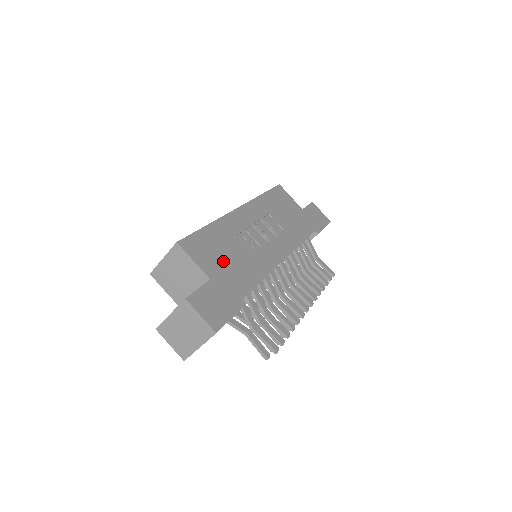
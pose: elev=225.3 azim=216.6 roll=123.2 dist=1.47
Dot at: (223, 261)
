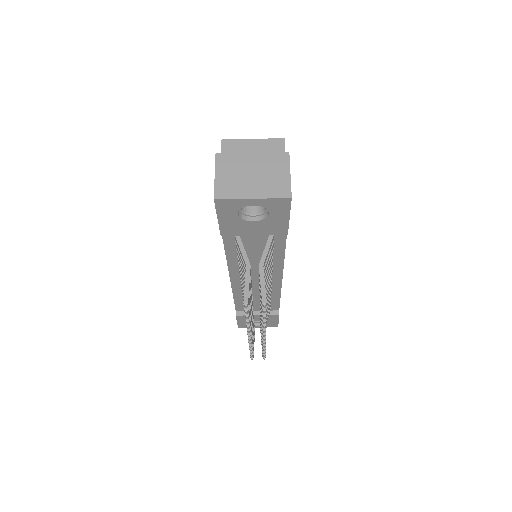
Dot at: occluded
